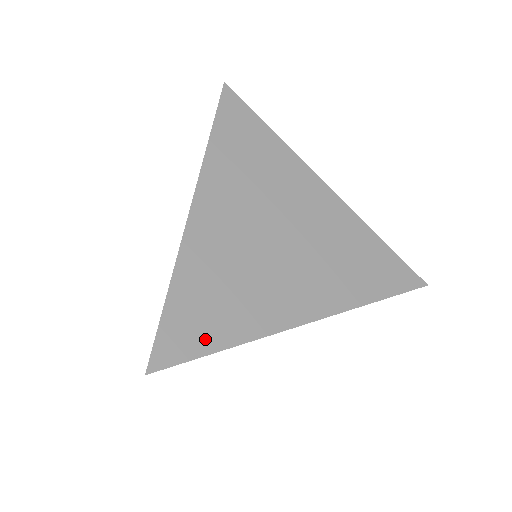
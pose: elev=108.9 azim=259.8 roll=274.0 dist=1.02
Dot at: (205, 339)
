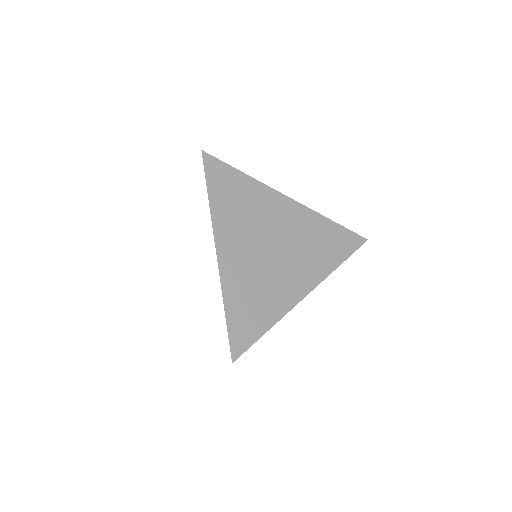
Dot at: (255, 330)
